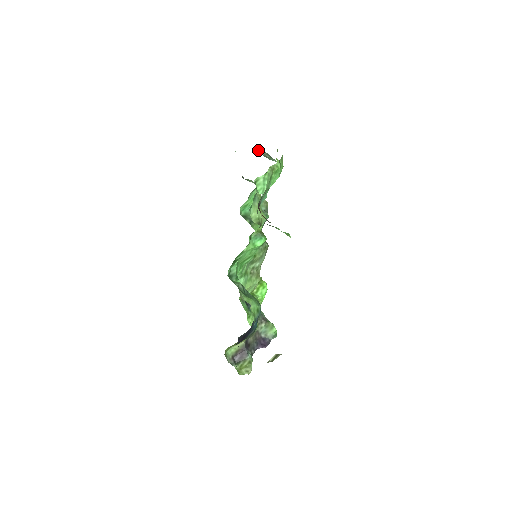
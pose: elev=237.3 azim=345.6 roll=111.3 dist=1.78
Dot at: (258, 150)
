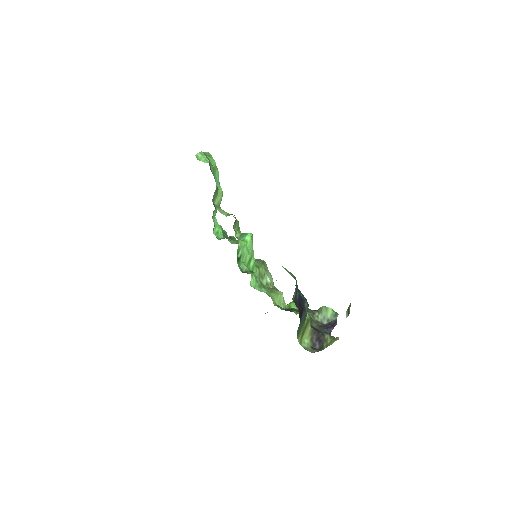
Dot at: occluded
